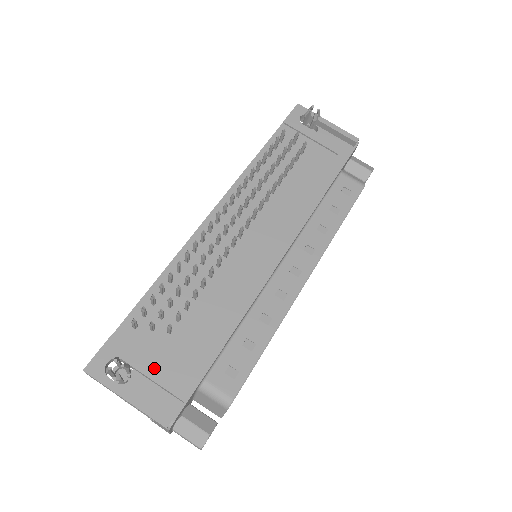
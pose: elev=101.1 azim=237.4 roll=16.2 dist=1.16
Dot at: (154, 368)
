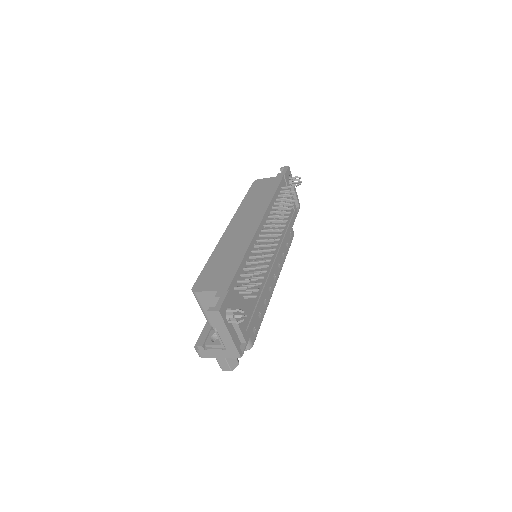
Dot at: (240, 319)
